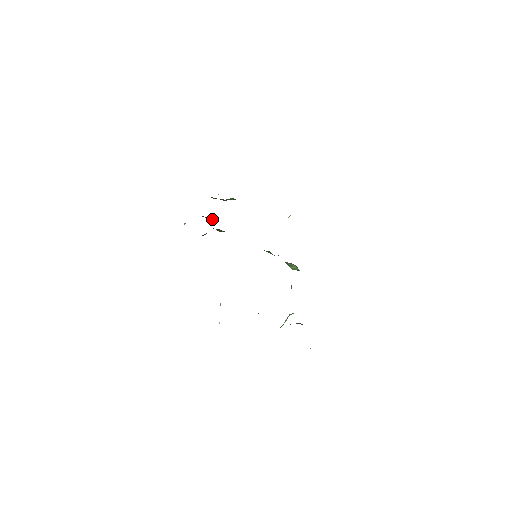
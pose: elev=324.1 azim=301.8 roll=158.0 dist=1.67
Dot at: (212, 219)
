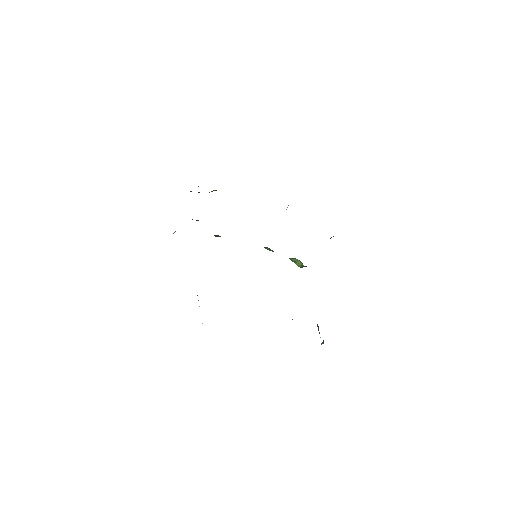
Dot at: occluded
